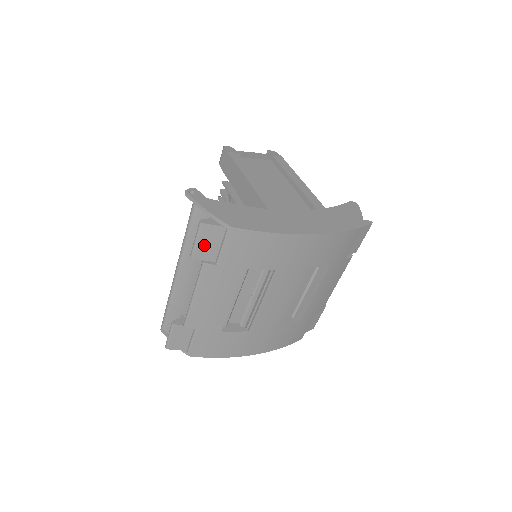
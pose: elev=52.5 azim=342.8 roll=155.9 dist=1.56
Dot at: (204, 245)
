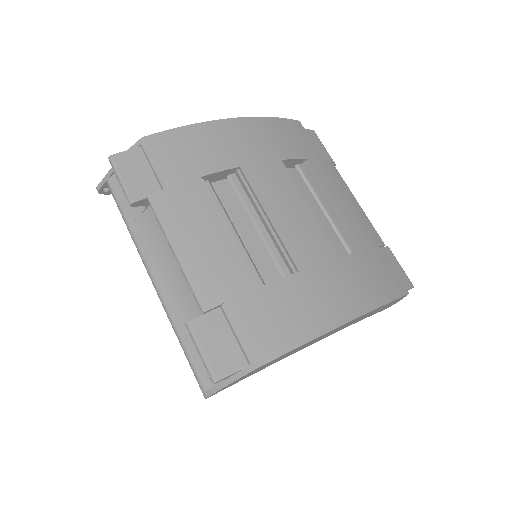
Dot at: (133, 179)
